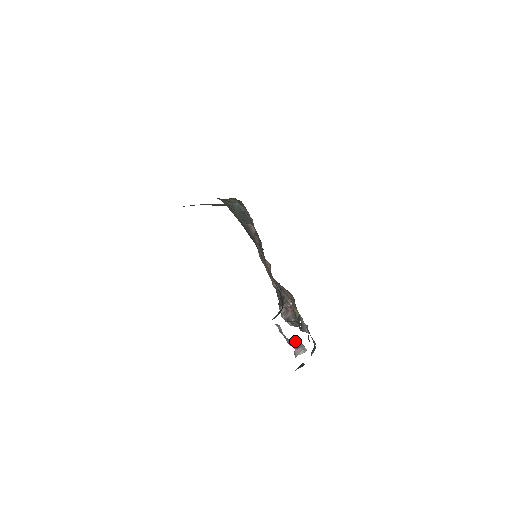
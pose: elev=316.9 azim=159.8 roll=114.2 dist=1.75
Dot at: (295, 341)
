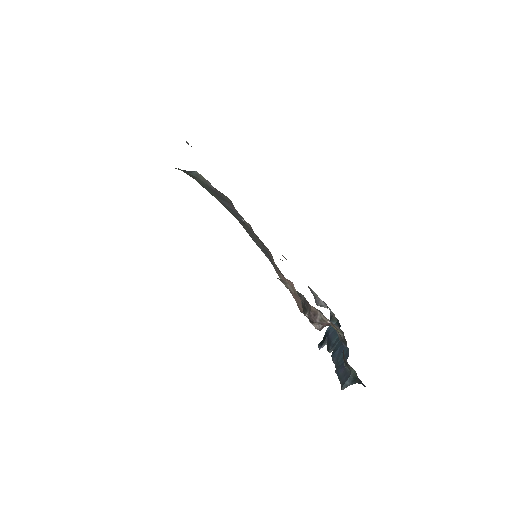
Dot at: occluded
